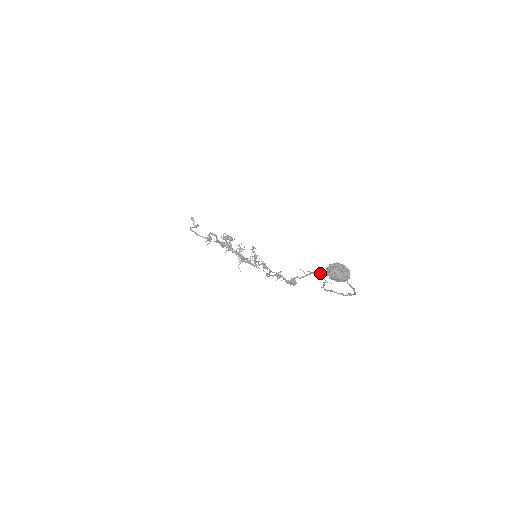
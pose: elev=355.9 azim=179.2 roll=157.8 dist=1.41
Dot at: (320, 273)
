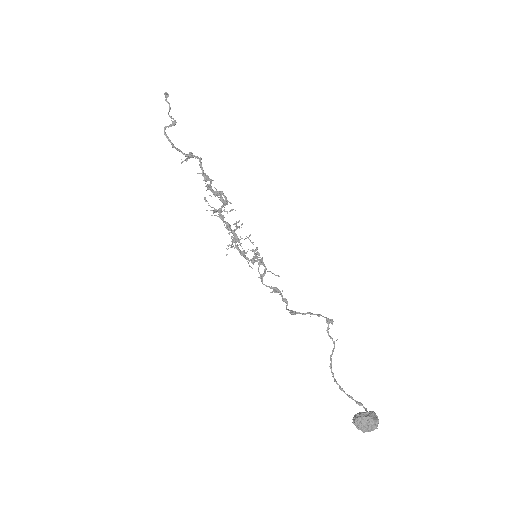
Dot at: (329, 322)
